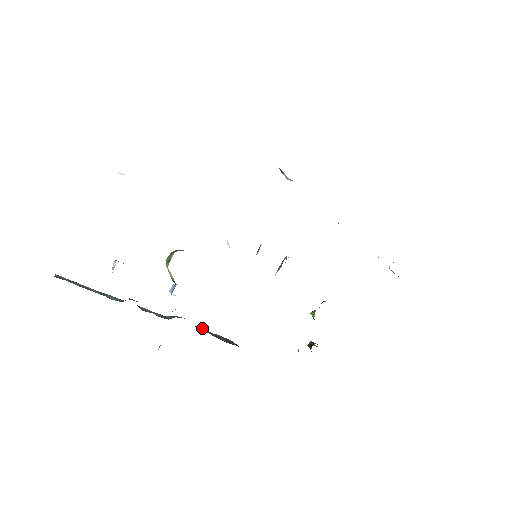
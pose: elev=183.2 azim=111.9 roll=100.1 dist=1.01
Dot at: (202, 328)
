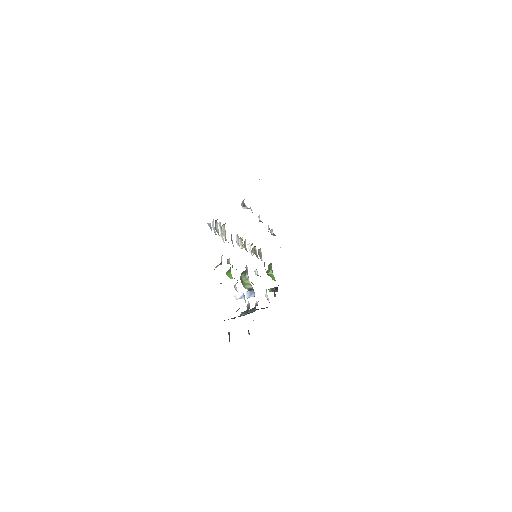
Dot at: occluded
